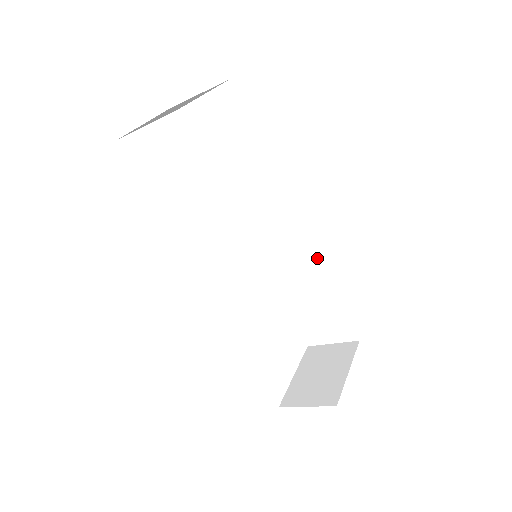
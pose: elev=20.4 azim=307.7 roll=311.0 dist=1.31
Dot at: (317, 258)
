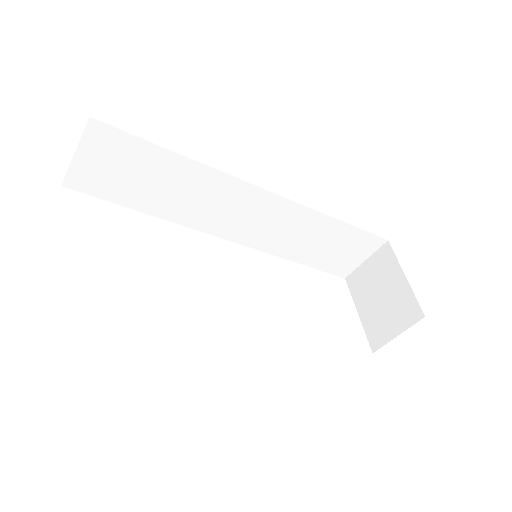
Dot at: (304, 207)
